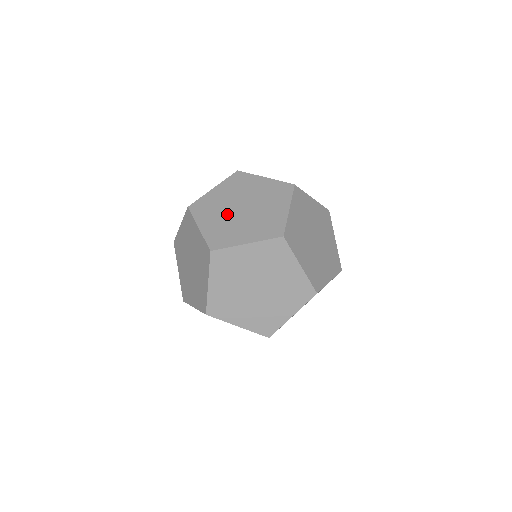
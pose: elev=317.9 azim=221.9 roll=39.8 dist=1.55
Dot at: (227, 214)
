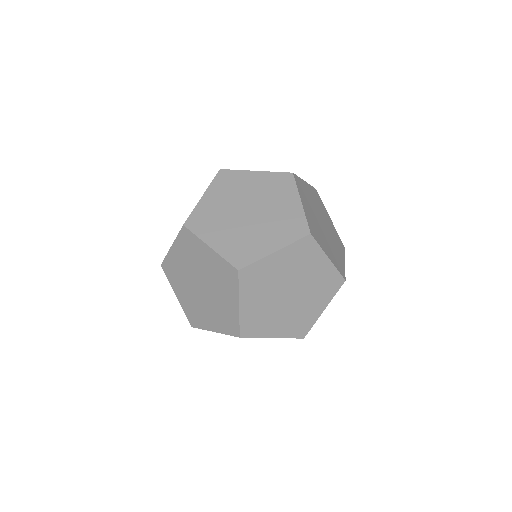
Dot at: occluded
